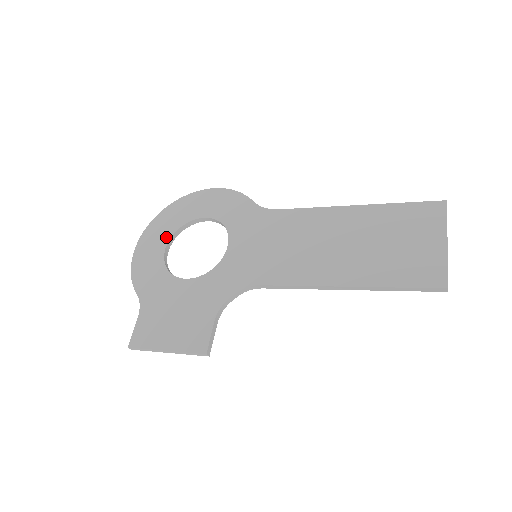
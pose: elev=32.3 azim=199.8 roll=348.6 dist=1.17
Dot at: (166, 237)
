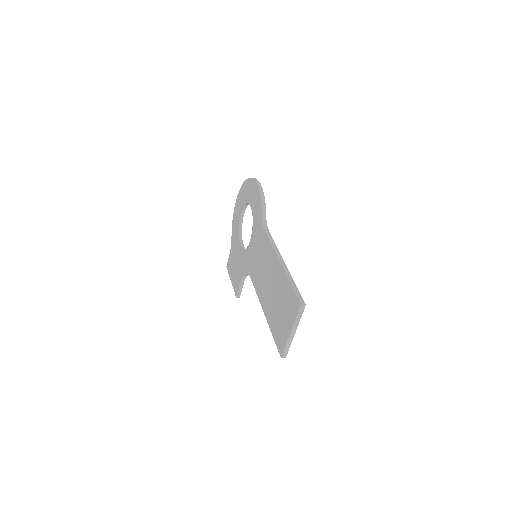
Dot at: (241, 207)
